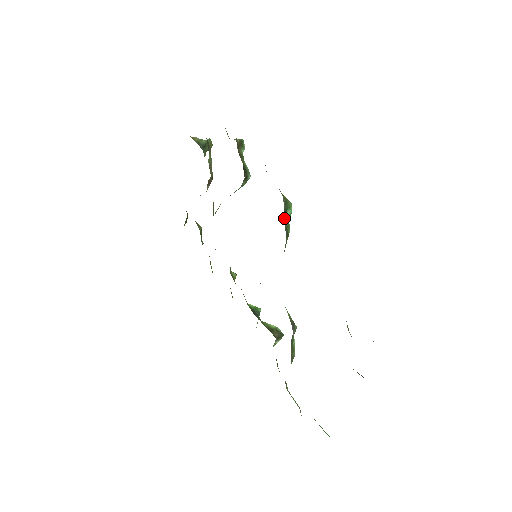
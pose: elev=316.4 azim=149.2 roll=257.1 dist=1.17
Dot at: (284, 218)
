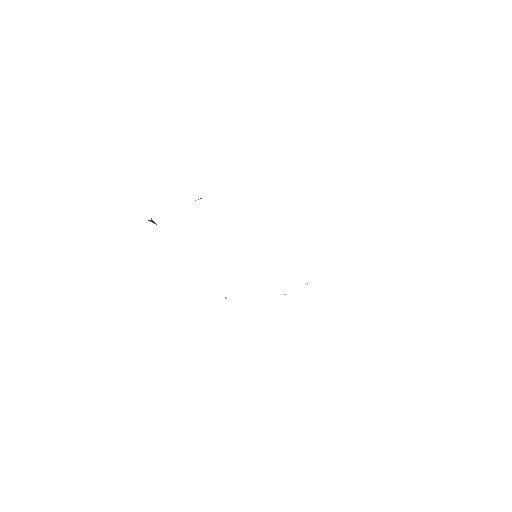
Dot at: occluded
